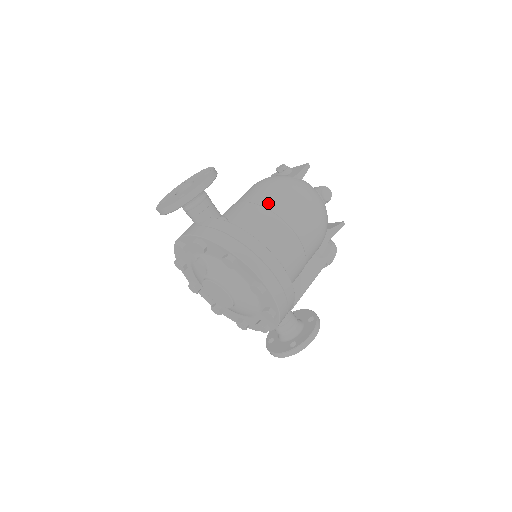
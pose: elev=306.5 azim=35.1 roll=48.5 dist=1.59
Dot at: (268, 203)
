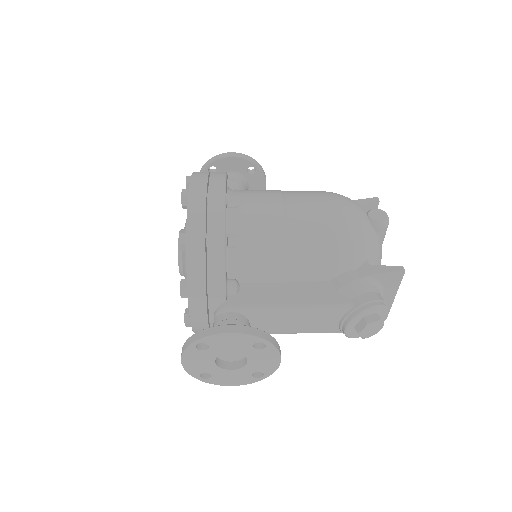
Dot at: occluded
